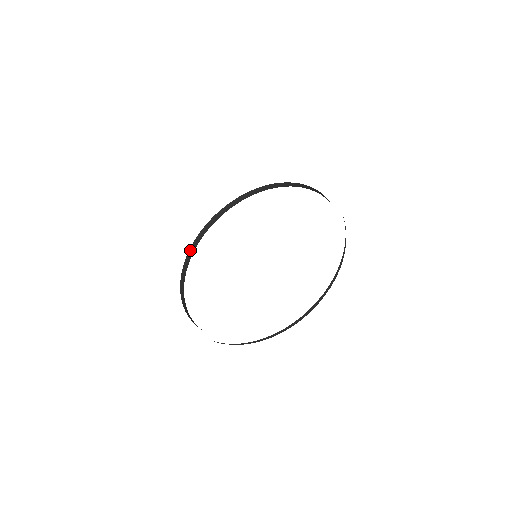
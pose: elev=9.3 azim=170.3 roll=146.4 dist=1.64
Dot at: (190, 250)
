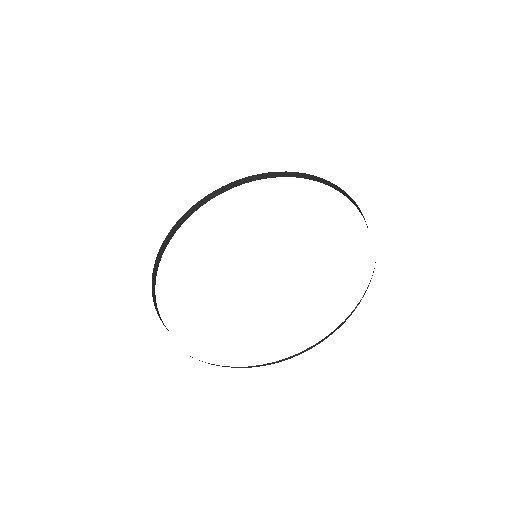
Dot at: (202, 199)
